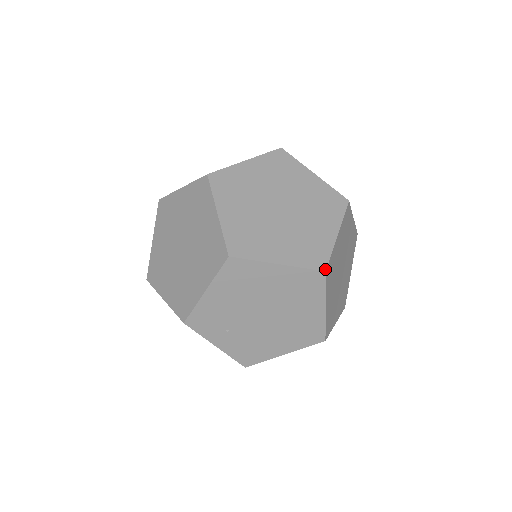
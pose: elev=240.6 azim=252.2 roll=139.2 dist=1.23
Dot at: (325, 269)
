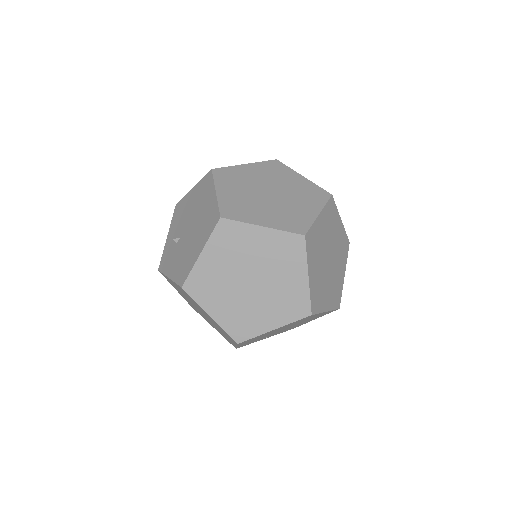
Dot at: (310, 314)
